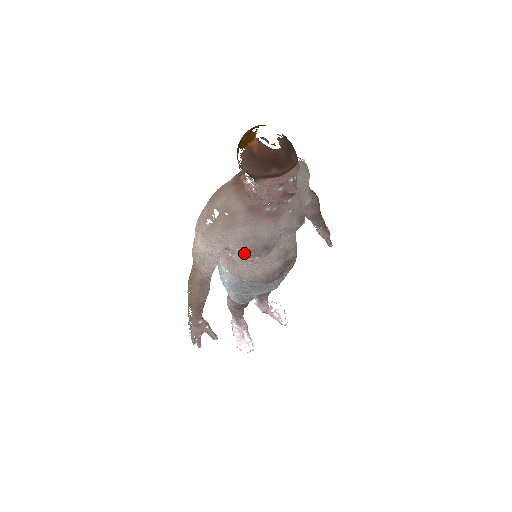
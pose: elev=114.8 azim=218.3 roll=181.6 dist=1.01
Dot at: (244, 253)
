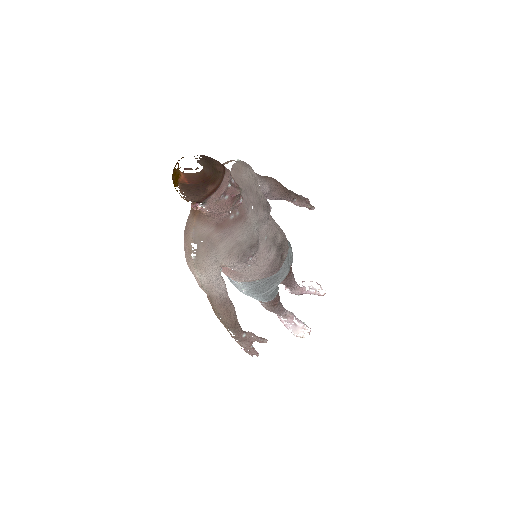
Dot at: (237, 262)
